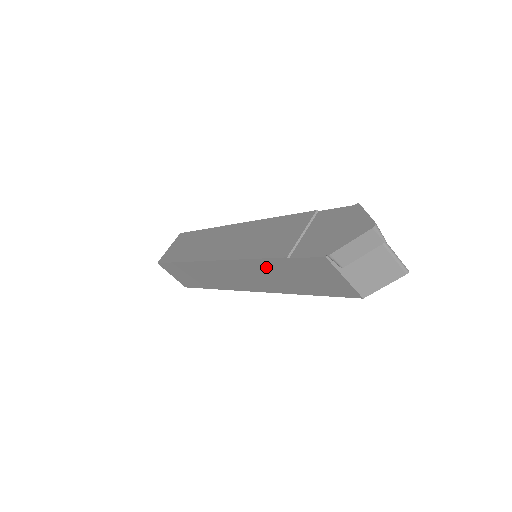
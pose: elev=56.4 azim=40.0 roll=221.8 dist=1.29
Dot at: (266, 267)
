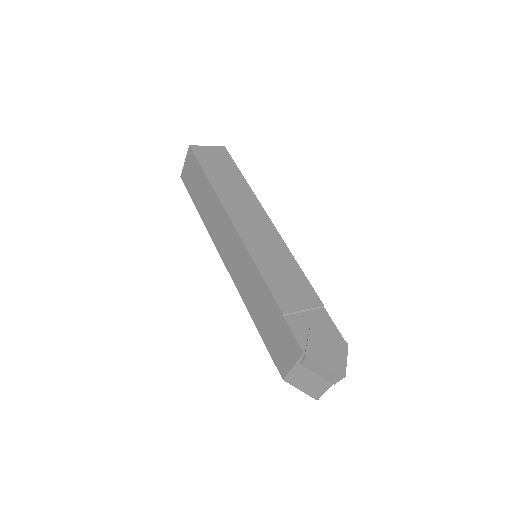
Dot at: (261, 288)
